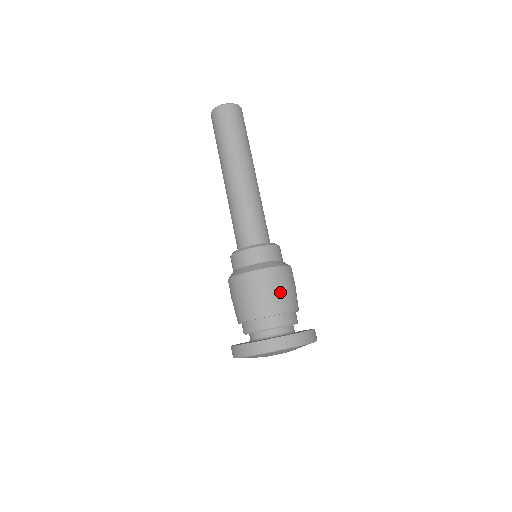
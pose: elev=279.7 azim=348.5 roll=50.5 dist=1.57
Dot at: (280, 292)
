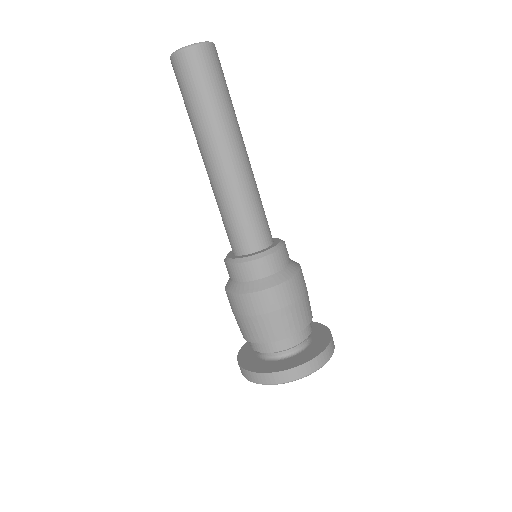
Dot at: (264, 320)
